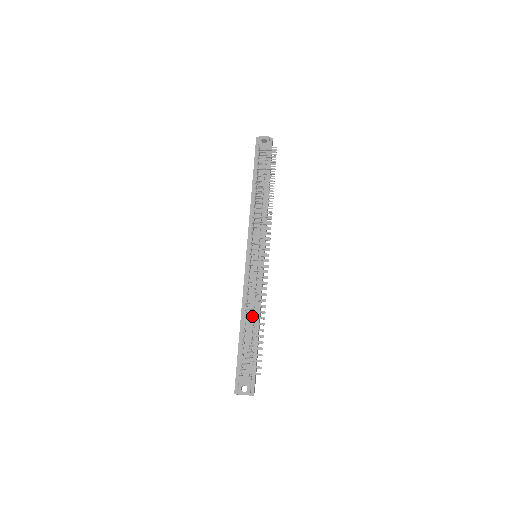
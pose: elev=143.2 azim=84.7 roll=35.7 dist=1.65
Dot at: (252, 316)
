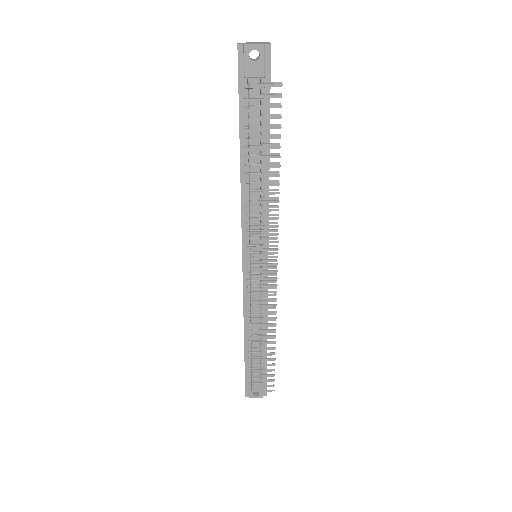
Dot at: (260, 342)
